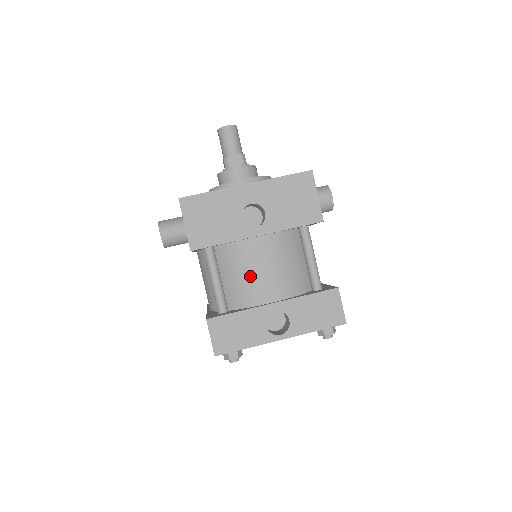
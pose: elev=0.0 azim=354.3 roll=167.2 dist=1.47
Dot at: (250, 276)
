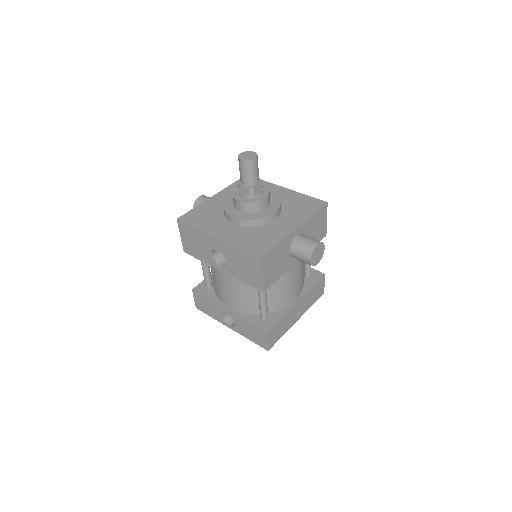
Dot at: (218, 285)
